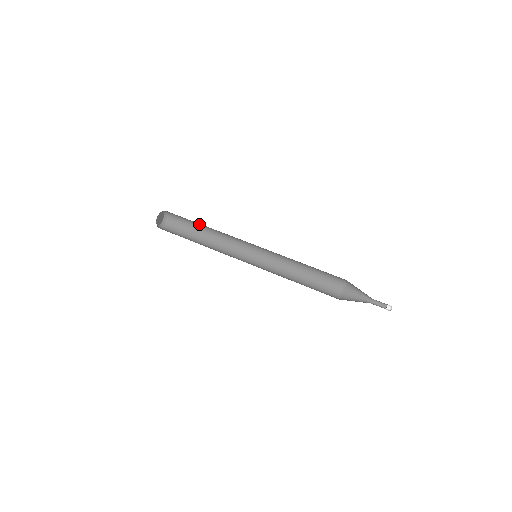
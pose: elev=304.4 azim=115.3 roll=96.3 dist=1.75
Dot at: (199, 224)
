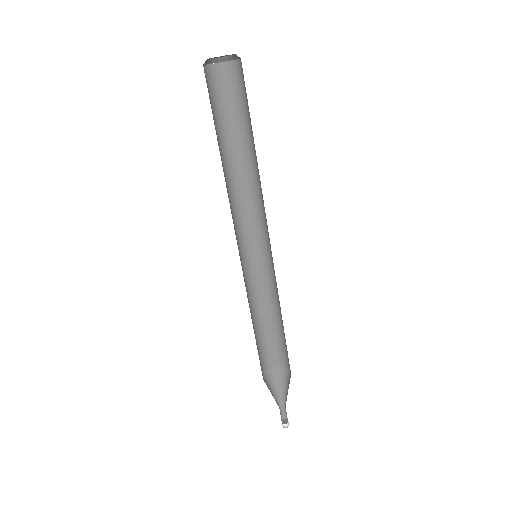
Dot at: occluded
